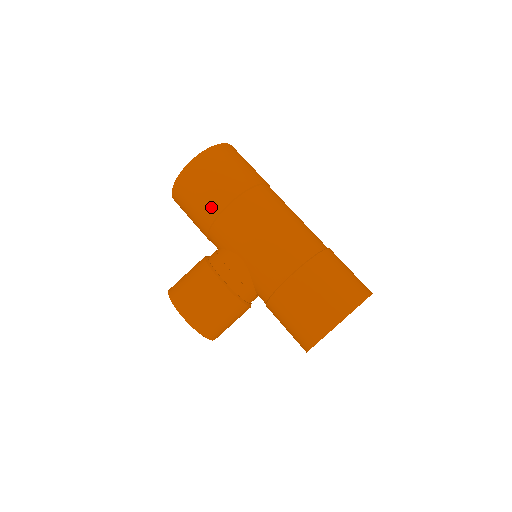
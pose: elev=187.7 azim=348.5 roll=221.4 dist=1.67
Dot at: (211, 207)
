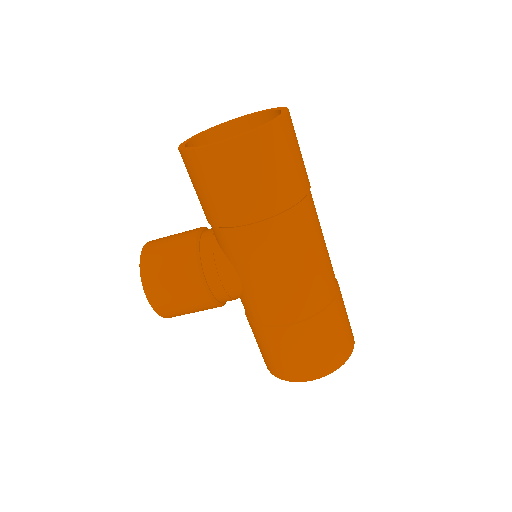
Dot at: (227, 214)
